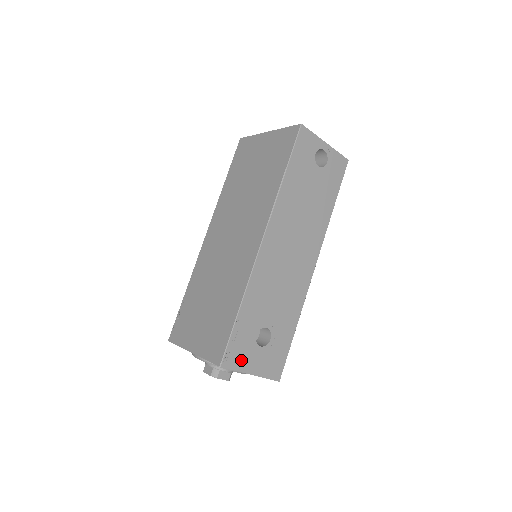
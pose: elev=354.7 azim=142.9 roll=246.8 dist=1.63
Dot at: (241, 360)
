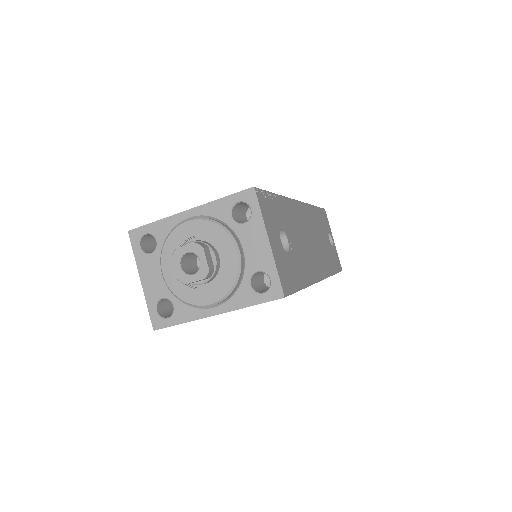
Dot at: (267, 217)
